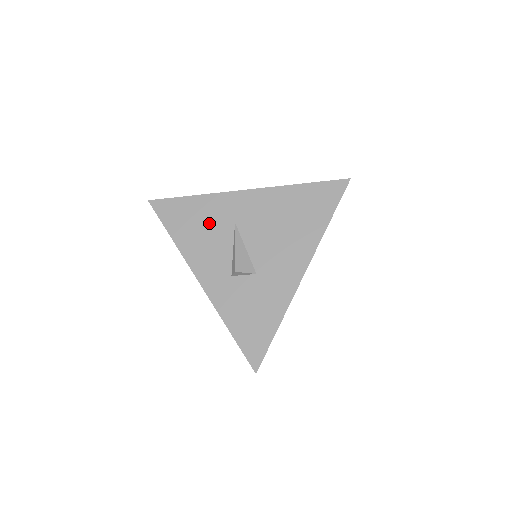
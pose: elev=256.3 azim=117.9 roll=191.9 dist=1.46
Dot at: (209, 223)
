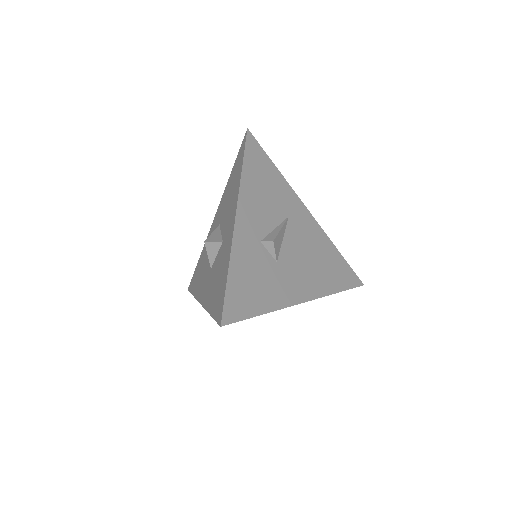
Dot at: (273, 194)
